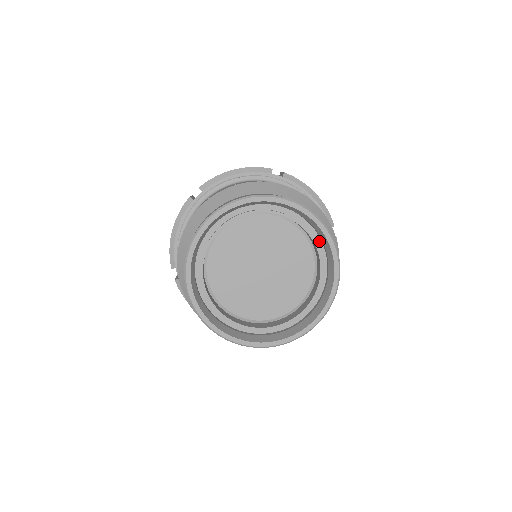
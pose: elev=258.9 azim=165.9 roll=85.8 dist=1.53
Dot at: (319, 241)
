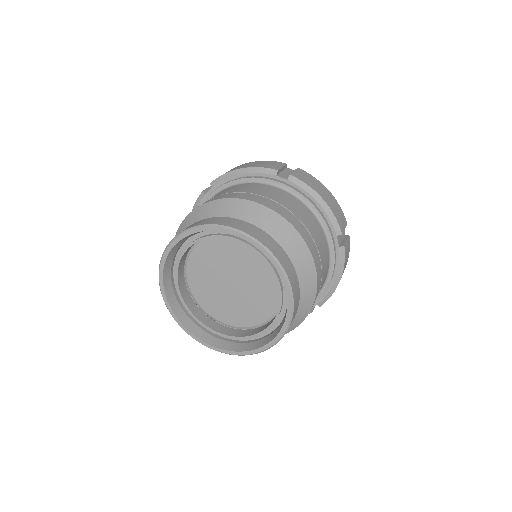
Dot at: (277, 324)
